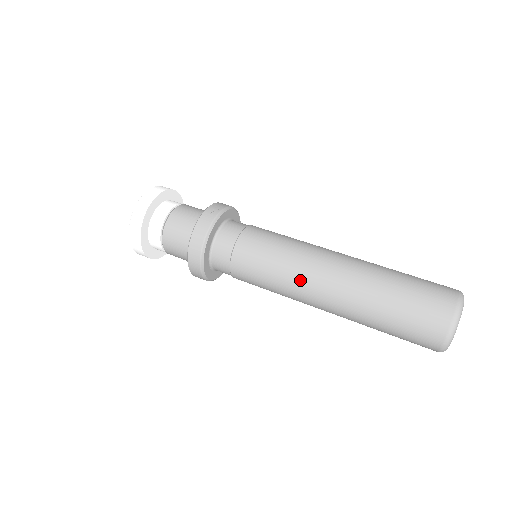
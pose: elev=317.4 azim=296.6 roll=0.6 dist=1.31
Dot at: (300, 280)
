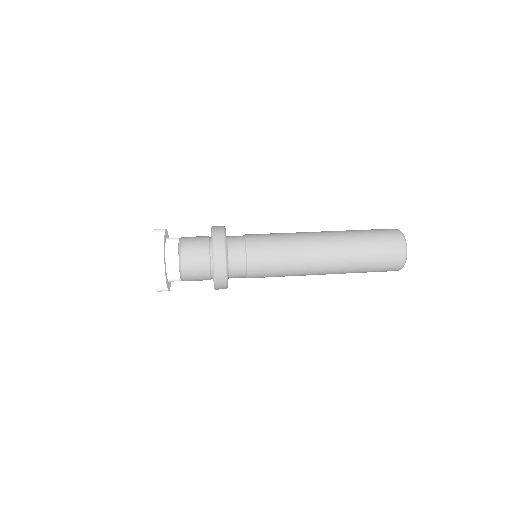
Dot at: (304, 267)
